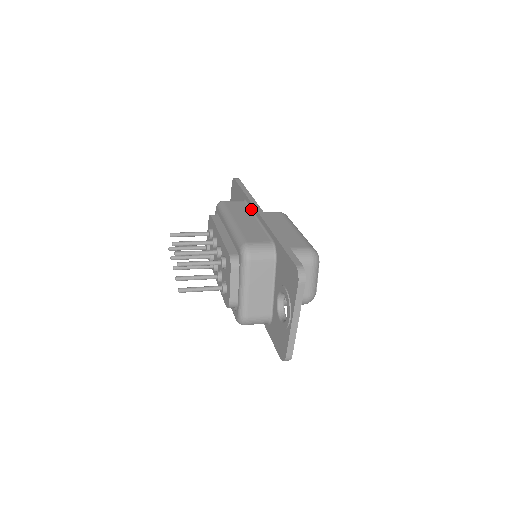
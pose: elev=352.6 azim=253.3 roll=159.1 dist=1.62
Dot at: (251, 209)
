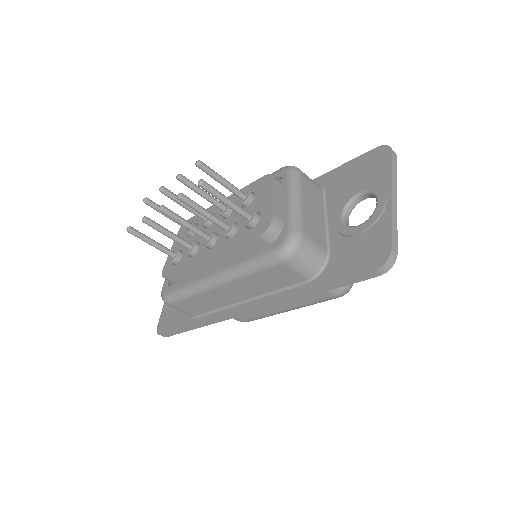
Dot at: occluded
